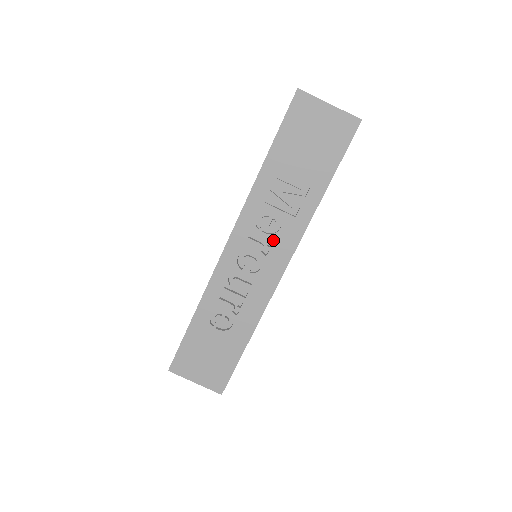
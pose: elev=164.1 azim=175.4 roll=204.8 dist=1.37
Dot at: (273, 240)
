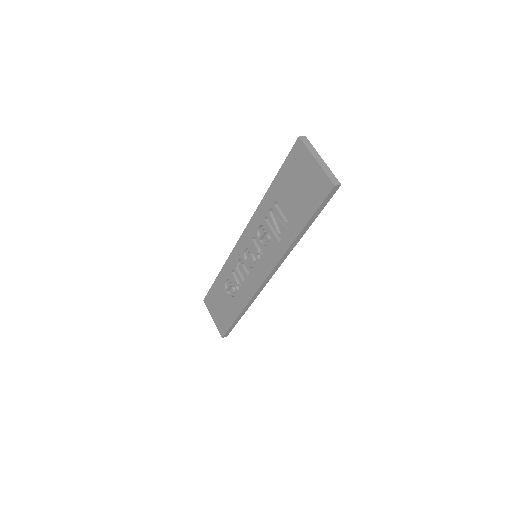
Dot at: (264, 251)
